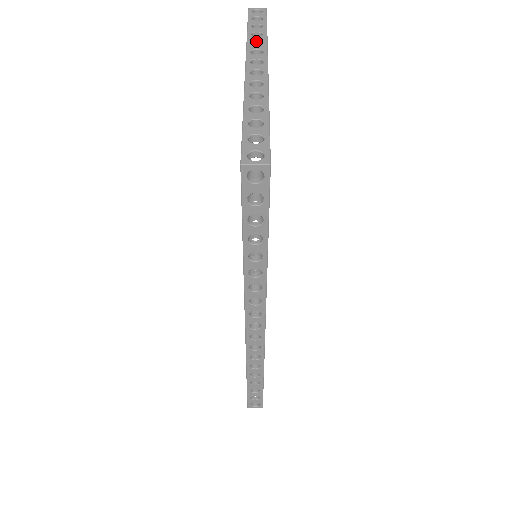
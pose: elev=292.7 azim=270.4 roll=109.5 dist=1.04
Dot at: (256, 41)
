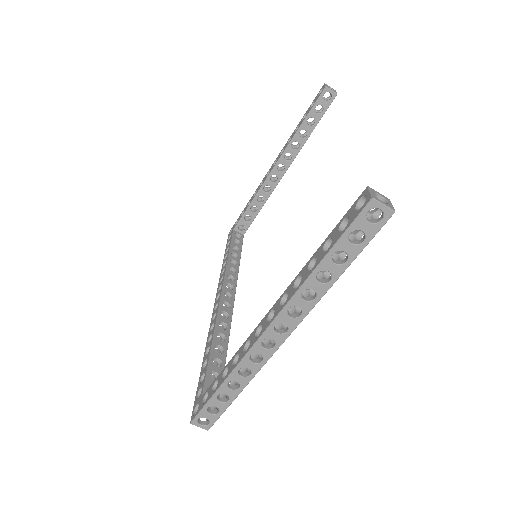
Dot at: (312, 289)
